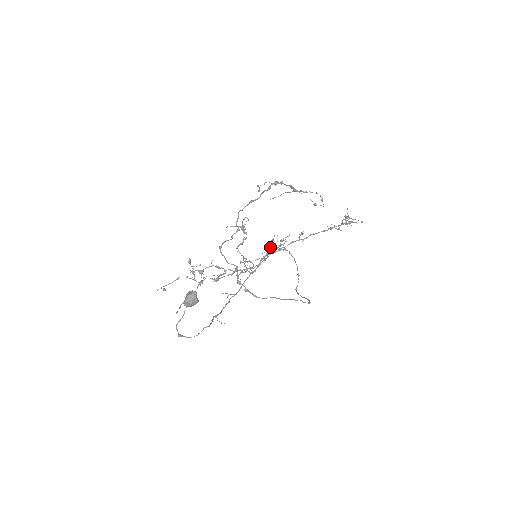
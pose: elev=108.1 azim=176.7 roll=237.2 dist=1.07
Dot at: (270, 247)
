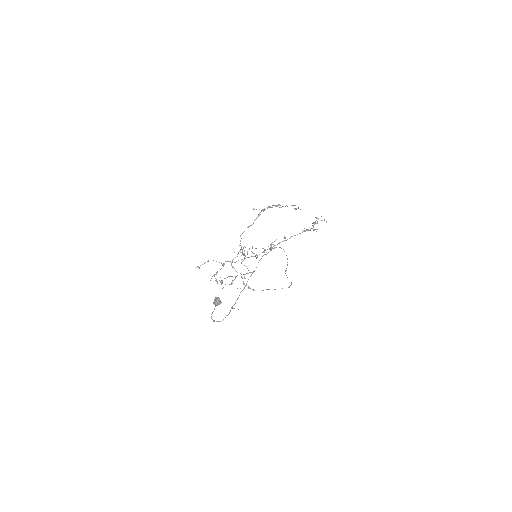
Dot at: occluded
